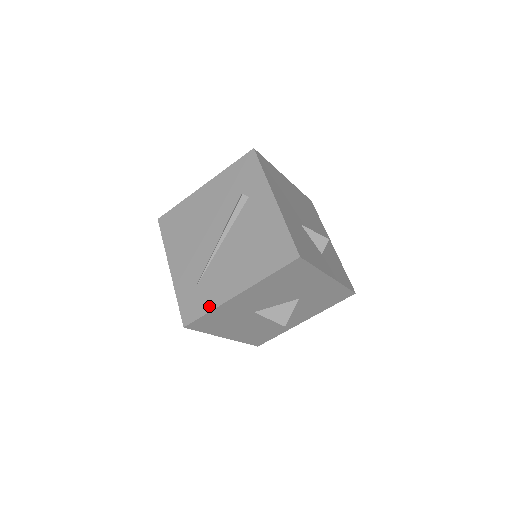
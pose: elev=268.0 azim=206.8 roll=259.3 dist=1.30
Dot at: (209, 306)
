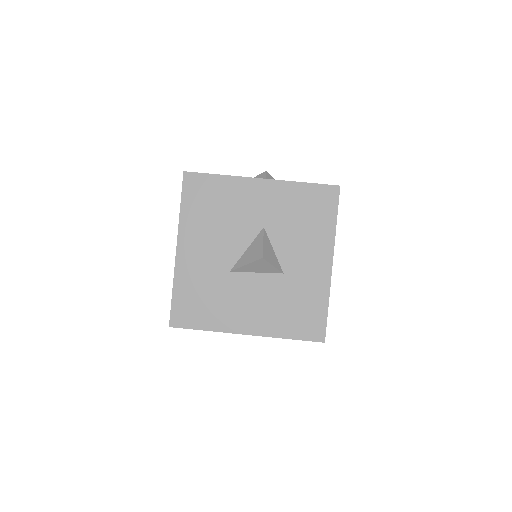
Dot at: (173, 287)
